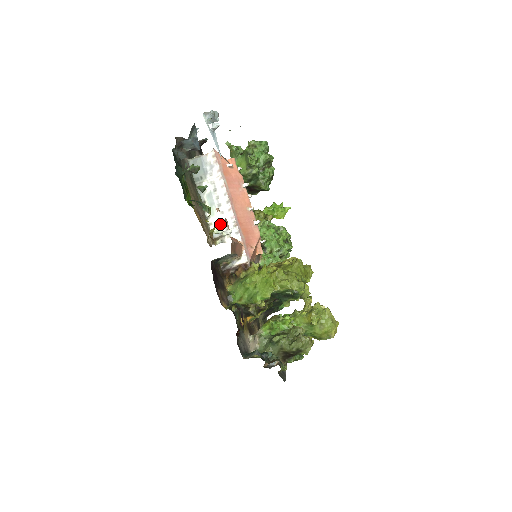
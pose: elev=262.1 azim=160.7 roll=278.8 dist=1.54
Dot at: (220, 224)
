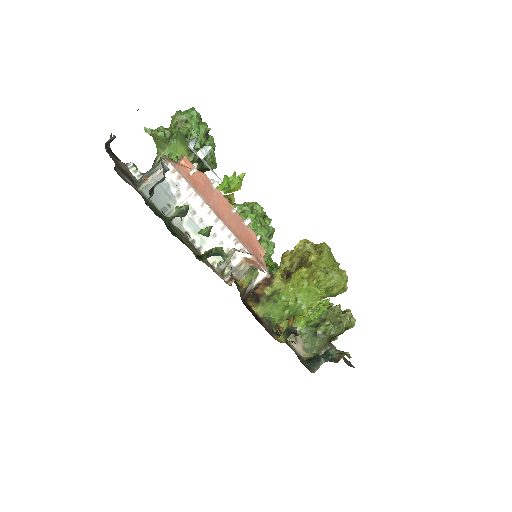
Dot at: occluded
